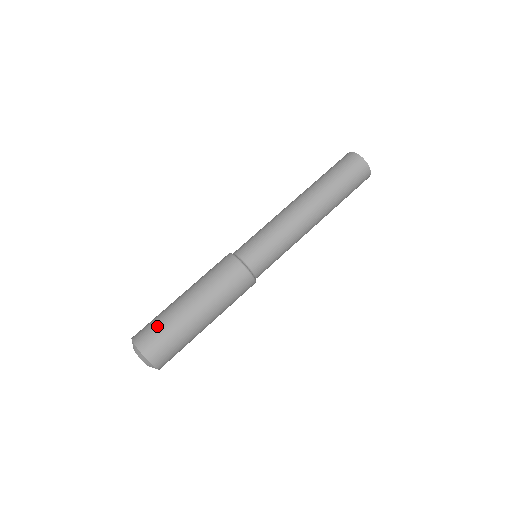
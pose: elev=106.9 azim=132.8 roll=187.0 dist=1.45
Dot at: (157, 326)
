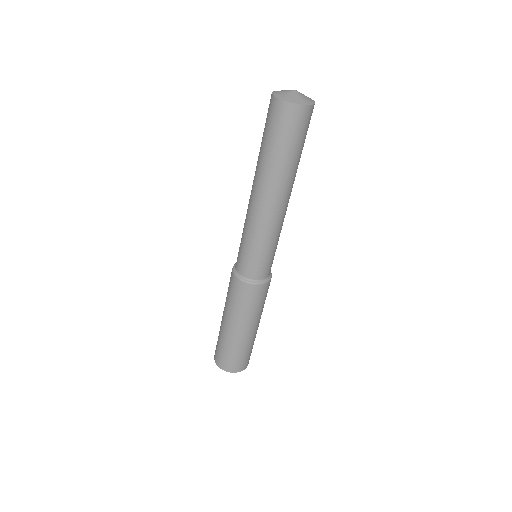
Dot at: (227, 354)
